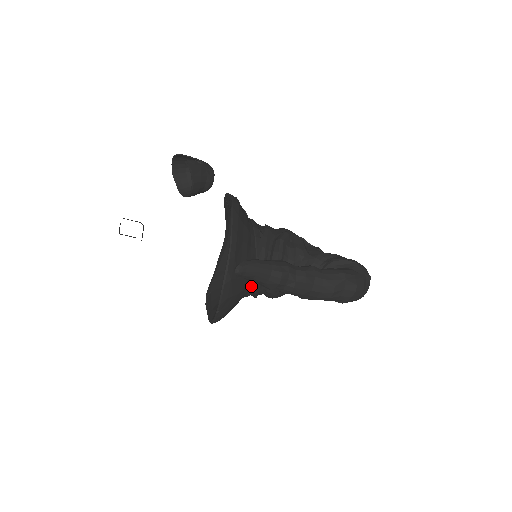
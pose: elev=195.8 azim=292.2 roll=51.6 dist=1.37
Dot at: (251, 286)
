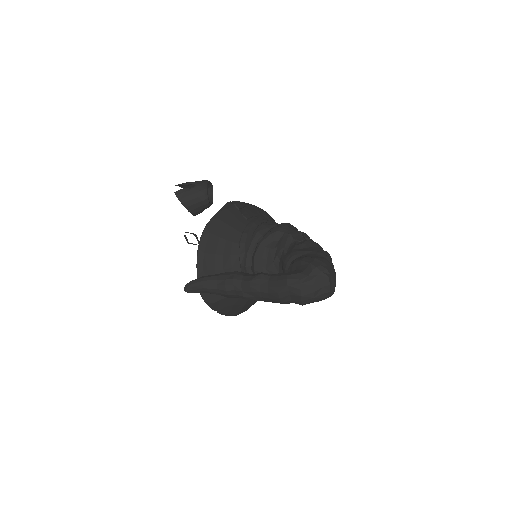
Dot at: occluded
